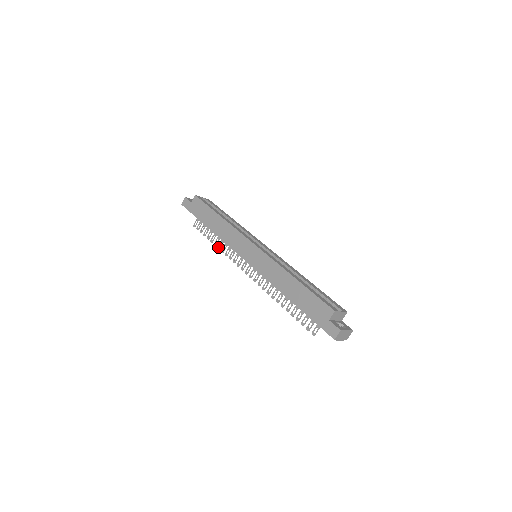
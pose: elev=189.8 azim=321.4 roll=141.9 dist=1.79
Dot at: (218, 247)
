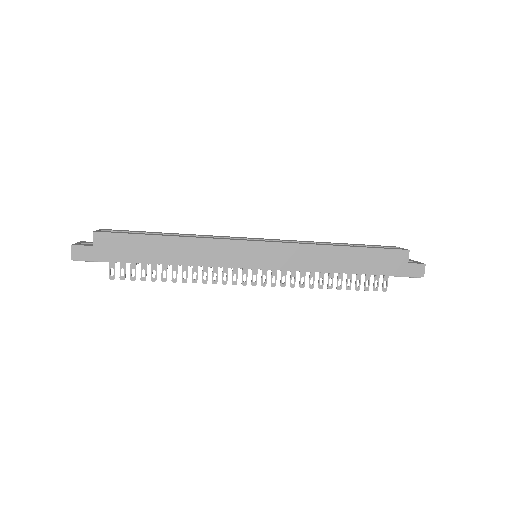
Dot at: (183, 280)
